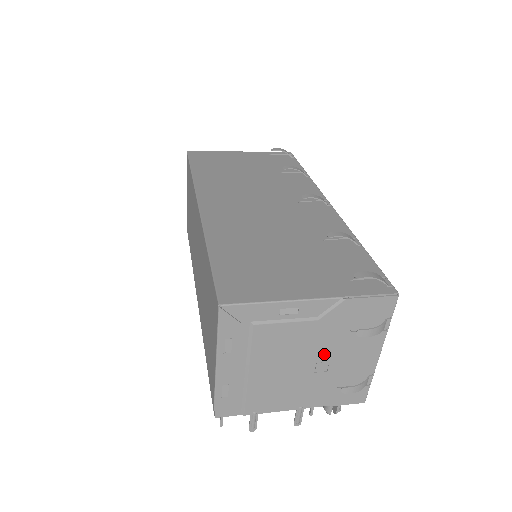
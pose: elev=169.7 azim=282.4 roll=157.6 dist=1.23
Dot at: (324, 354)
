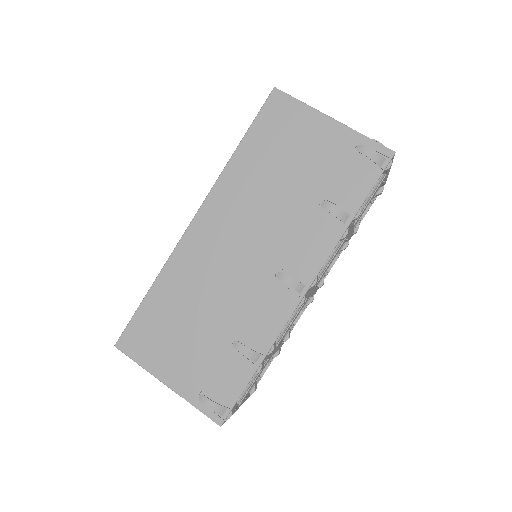
Dot at: occluded
